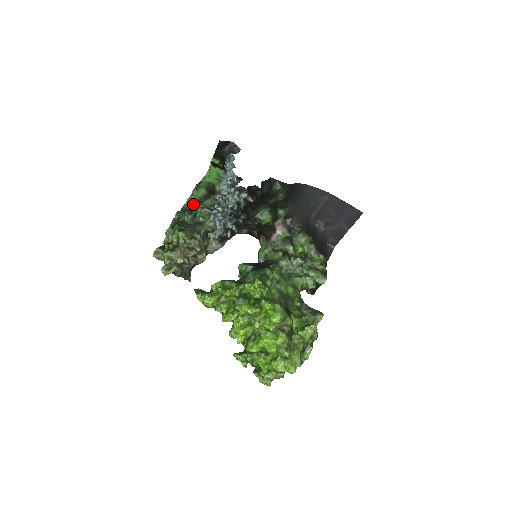
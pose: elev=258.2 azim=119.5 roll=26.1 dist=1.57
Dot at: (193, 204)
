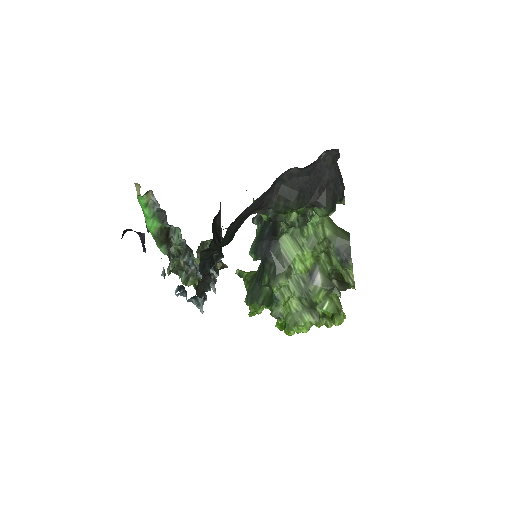
Dot at: occluded
